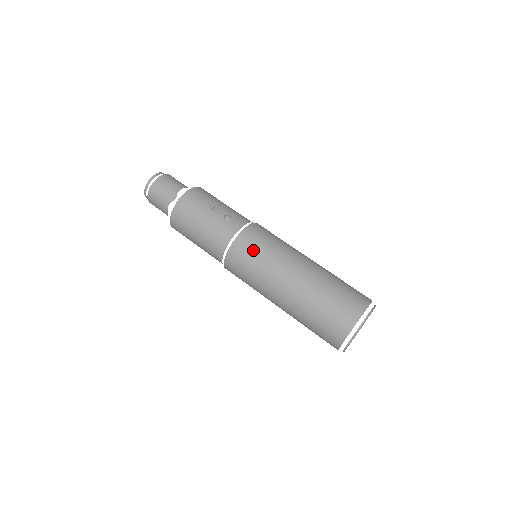
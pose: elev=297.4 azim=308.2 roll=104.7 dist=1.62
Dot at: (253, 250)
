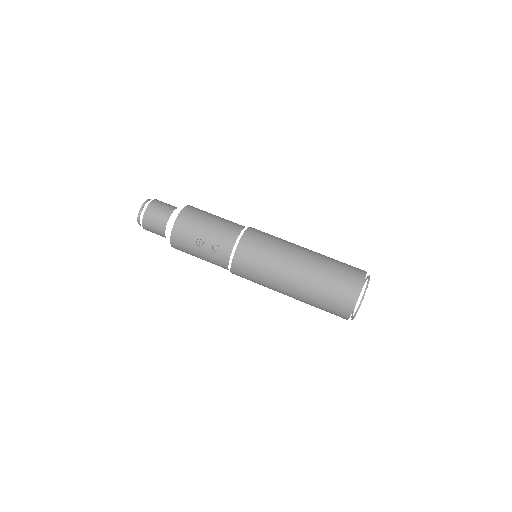
Dot at: (248, 275)
